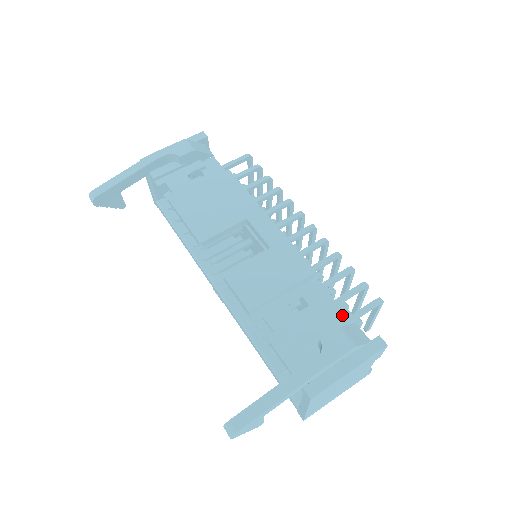
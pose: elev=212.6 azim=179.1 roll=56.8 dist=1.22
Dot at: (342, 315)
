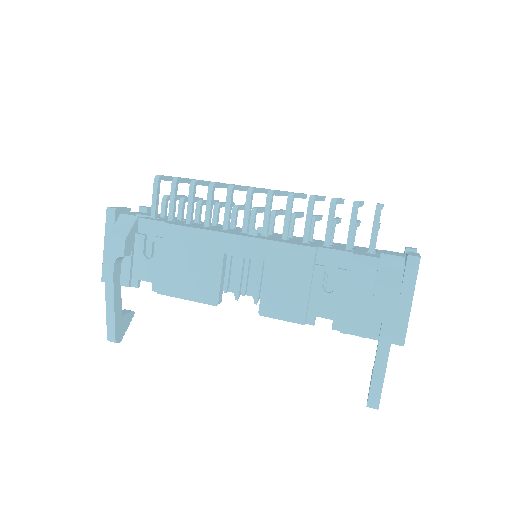
Dot at: (367, 265)
